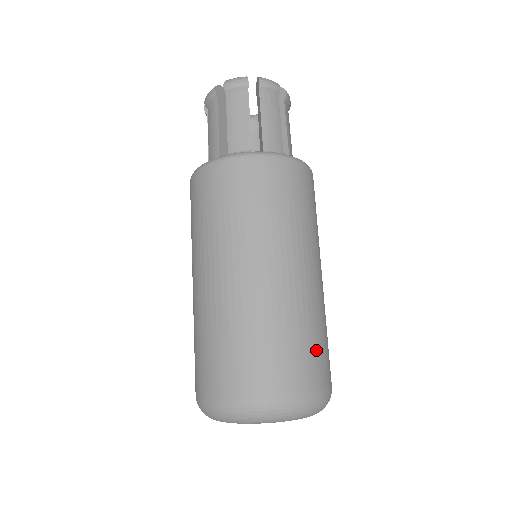
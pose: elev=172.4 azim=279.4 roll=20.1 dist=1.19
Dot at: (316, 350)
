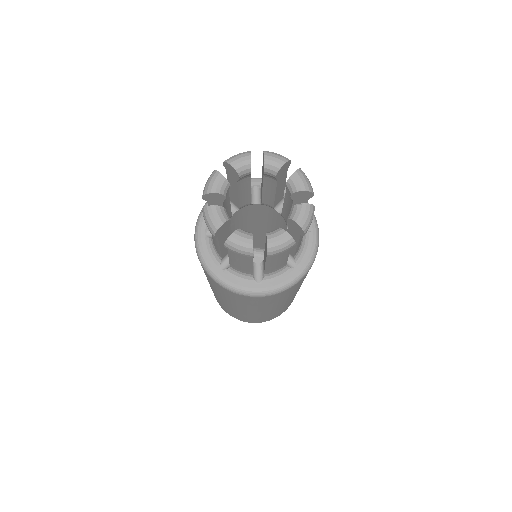
Dot at: occluded
